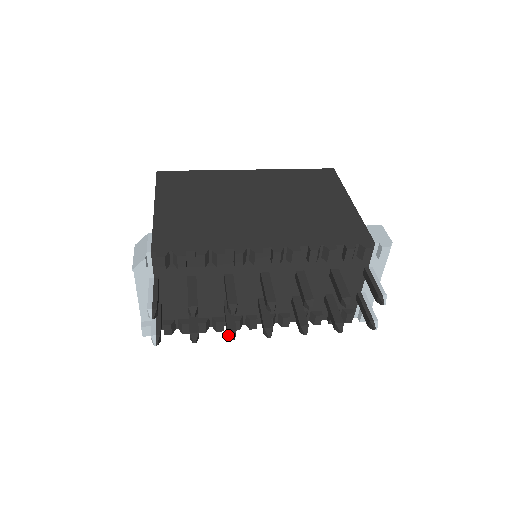
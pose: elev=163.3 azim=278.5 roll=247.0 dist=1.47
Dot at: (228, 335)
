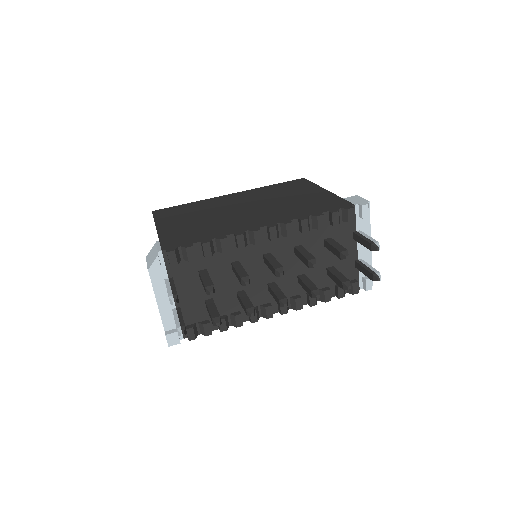
Dot at: (248, 313)
